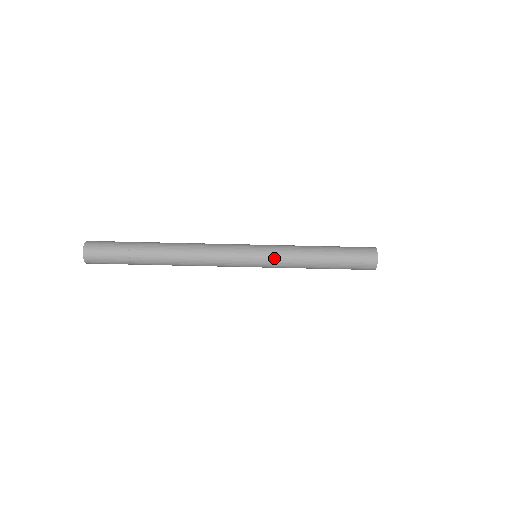
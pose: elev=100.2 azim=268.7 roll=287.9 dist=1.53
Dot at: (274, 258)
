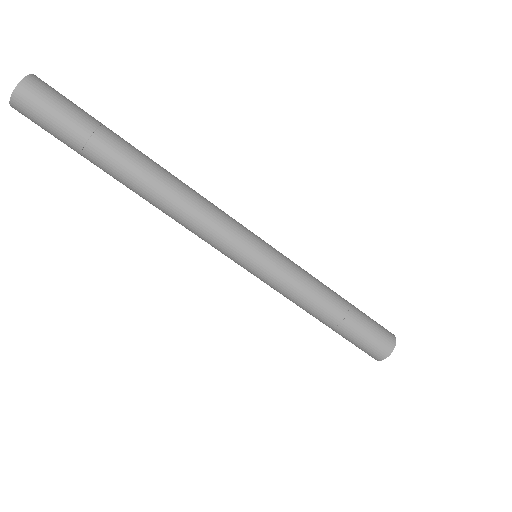
Dot at: (270, 284)
